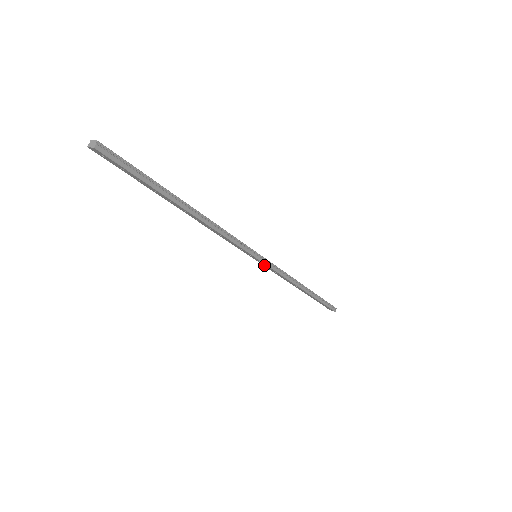
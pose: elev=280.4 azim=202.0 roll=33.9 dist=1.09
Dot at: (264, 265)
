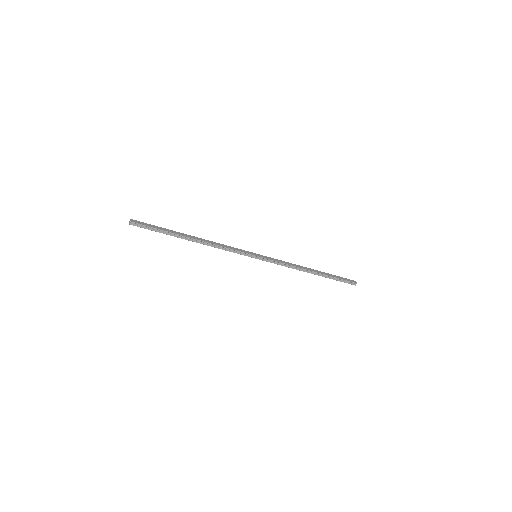
Dot at: (266, 260)
